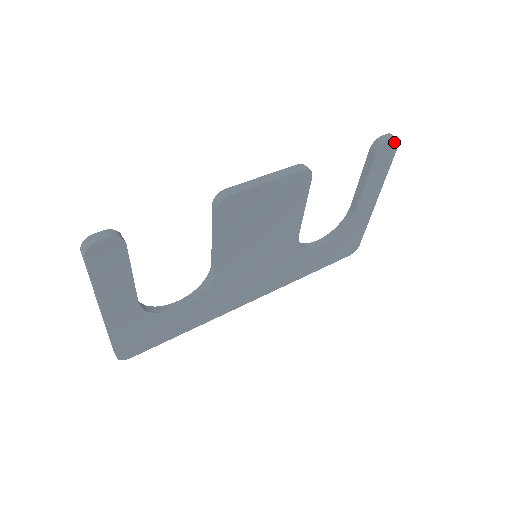
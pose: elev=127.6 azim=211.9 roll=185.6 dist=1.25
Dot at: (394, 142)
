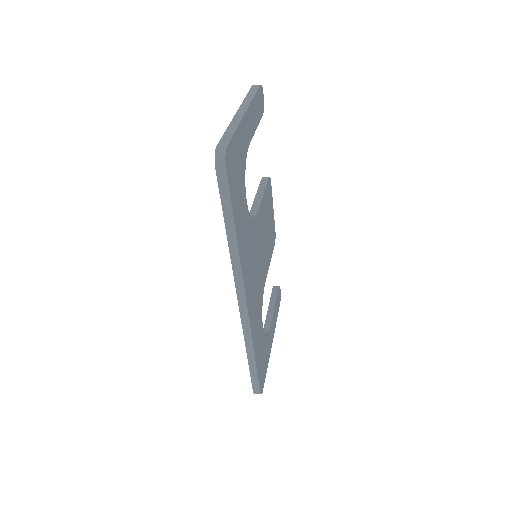
Dot at: (280, 297)
